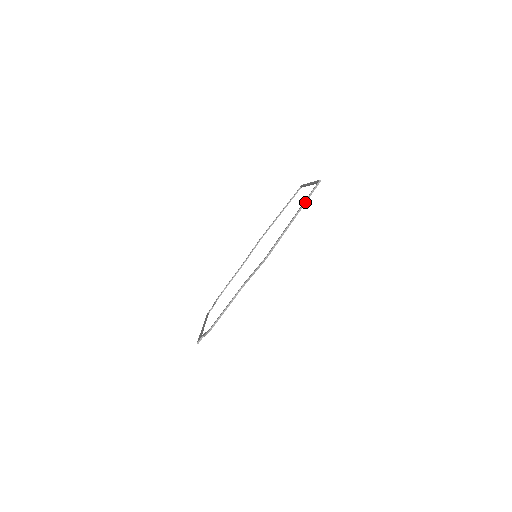
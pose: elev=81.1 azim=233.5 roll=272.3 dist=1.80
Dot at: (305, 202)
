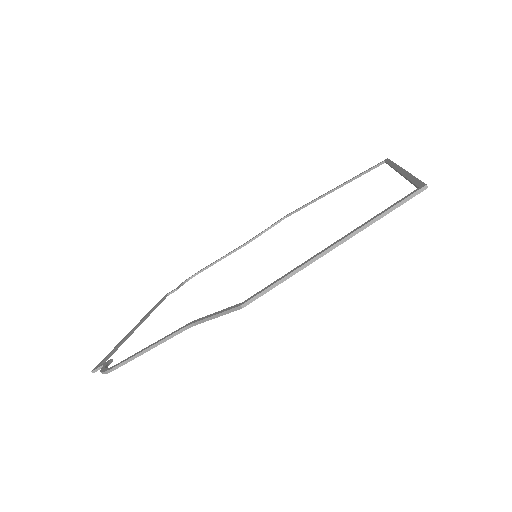
Dot at: (373, 221)
